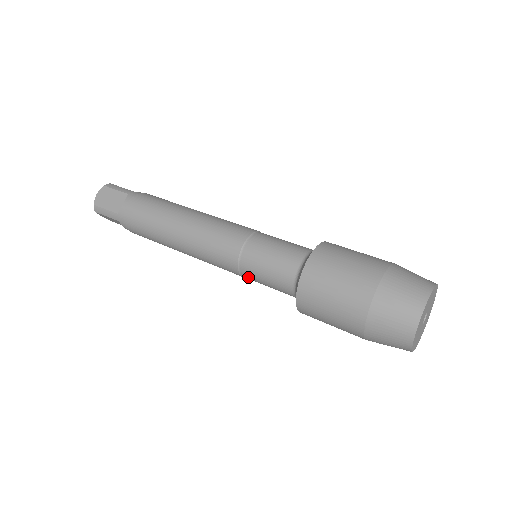
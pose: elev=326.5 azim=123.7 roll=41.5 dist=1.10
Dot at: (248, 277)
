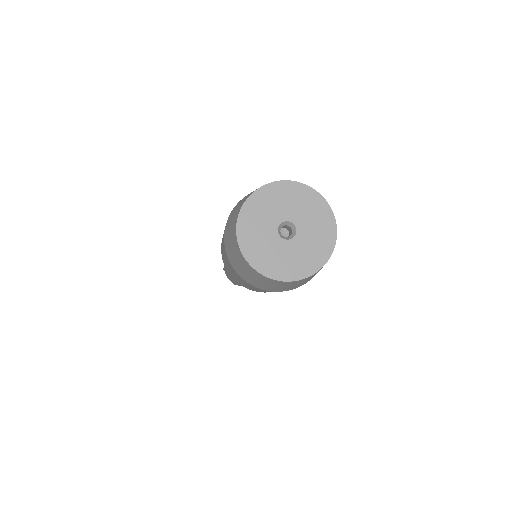
Dot at: occluded
